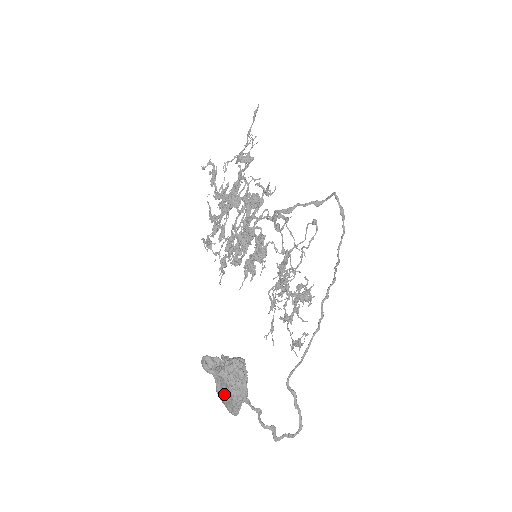
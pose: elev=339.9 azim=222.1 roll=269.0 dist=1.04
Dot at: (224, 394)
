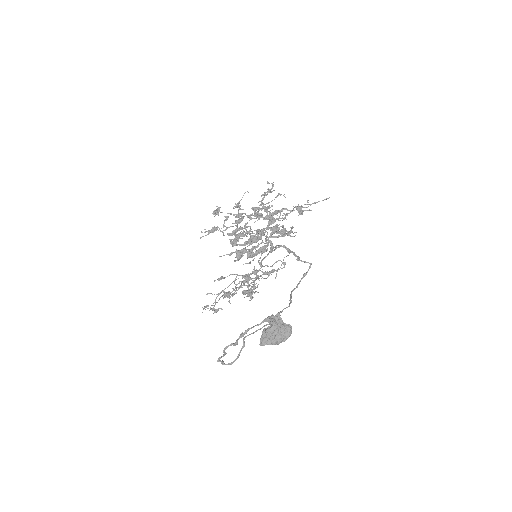
Dot at: (273, 335)
